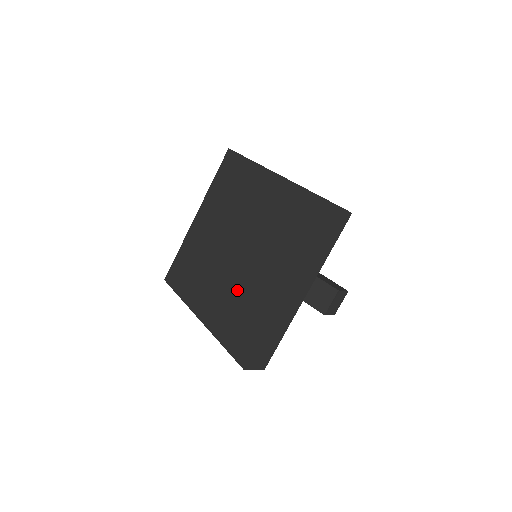
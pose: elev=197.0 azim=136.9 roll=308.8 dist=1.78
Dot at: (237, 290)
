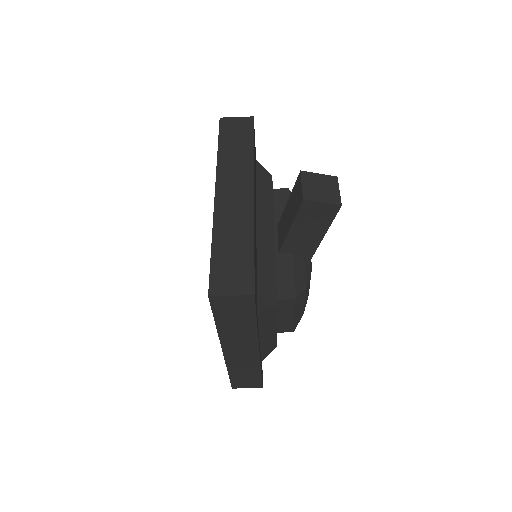
Dot at: occluded
